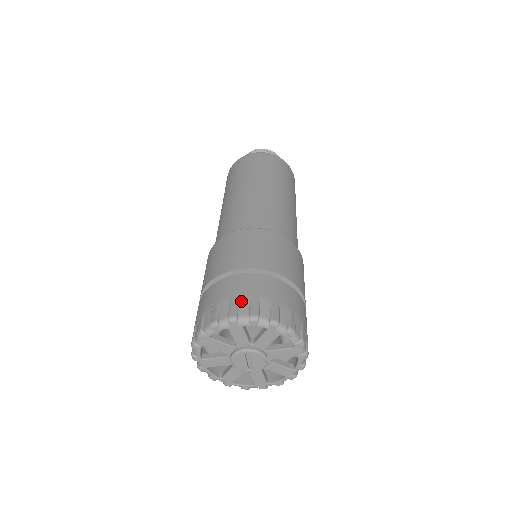
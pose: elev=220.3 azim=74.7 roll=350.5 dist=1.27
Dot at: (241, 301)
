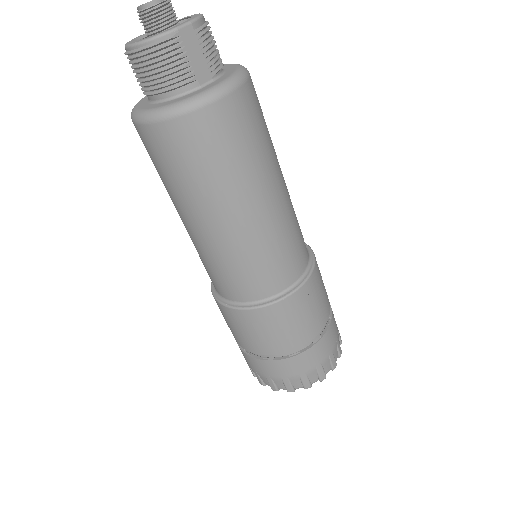
Dot at: (260, 377)
